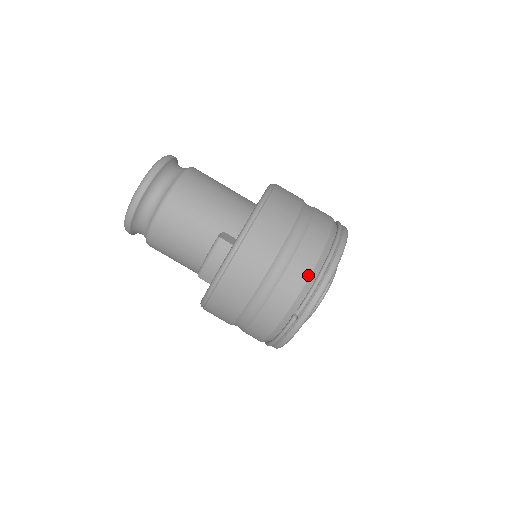
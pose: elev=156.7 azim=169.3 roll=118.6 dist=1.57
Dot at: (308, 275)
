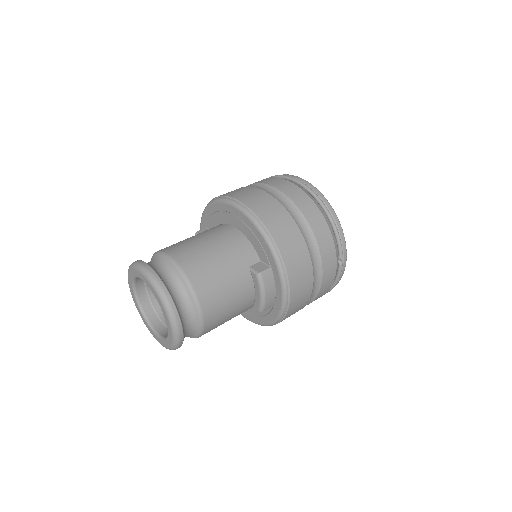
Dot at: (328, 230)
